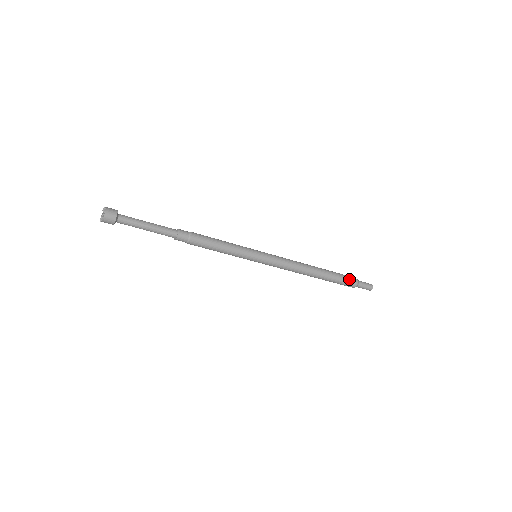
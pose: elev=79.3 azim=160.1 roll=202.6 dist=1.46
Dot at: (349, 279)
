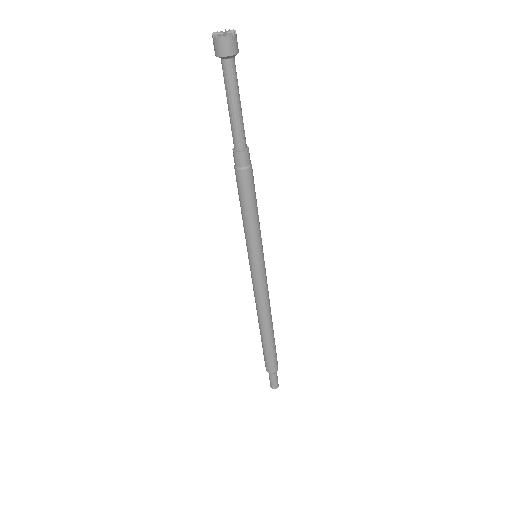
Dot at: (277, 361)
